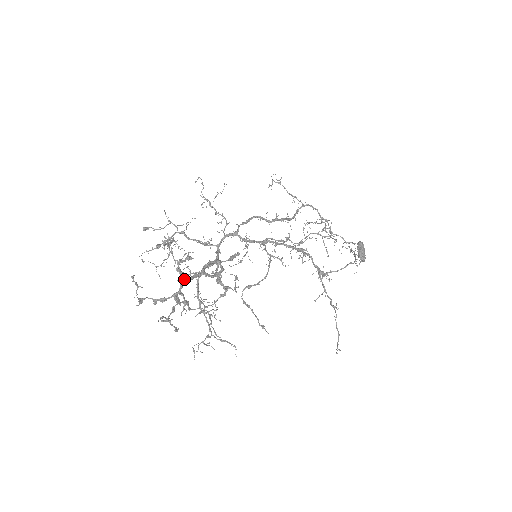
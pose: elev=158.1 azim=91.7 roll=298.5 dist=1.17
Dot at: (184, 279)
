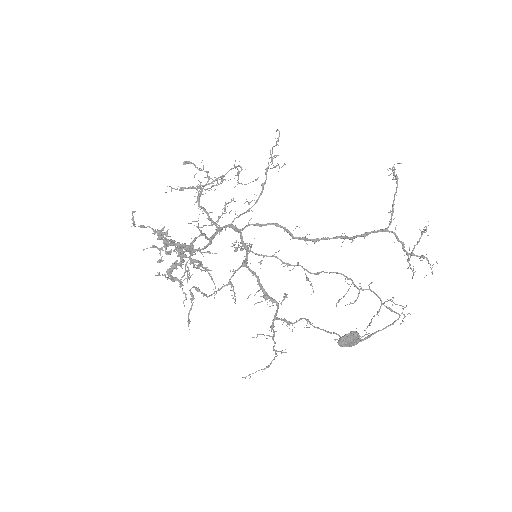
Dot at: (164, 242)
